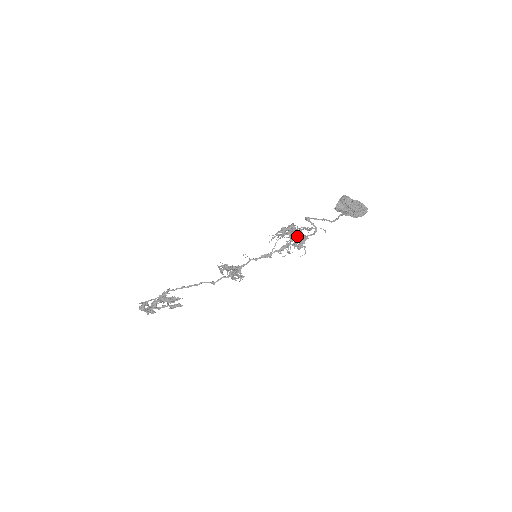
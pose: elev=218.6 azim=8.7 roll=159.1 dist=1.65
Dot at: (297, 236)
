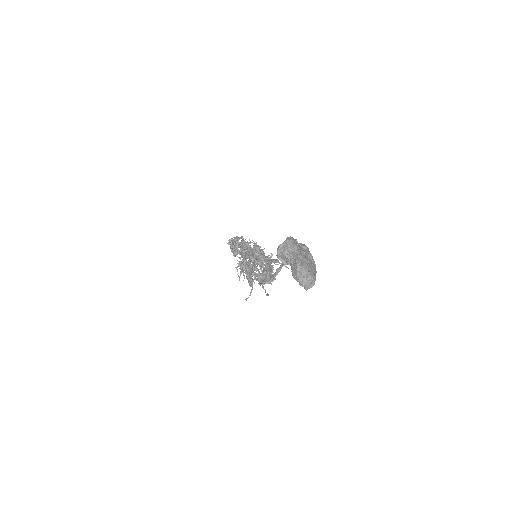
Dot at: occluded
